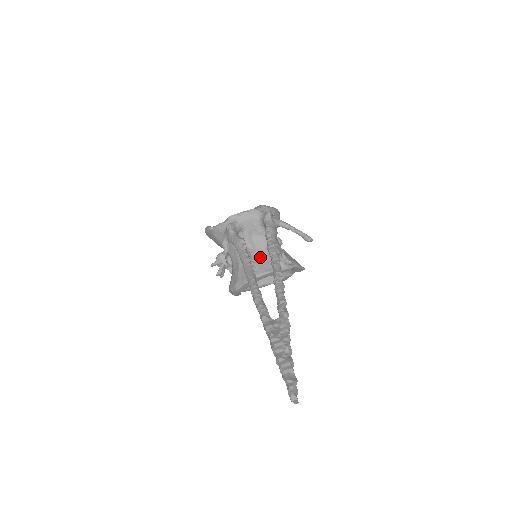
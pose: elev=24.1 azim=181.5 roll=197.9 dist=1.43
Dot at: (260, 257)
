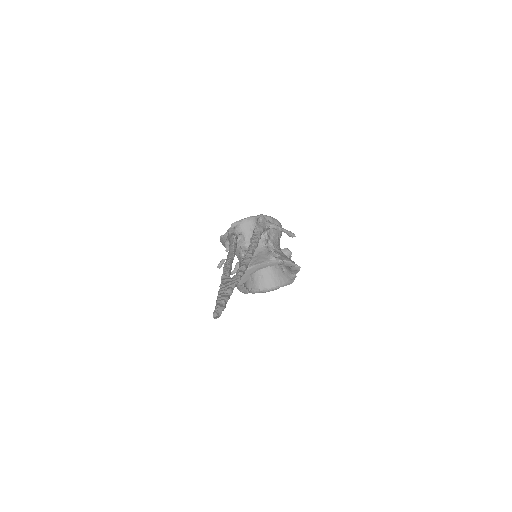
Dot at: (256, 254)
